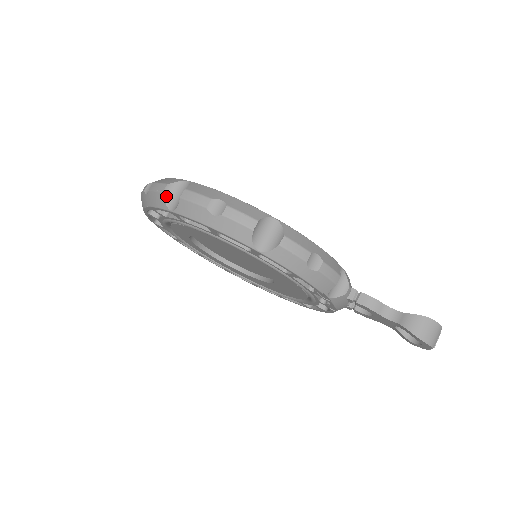
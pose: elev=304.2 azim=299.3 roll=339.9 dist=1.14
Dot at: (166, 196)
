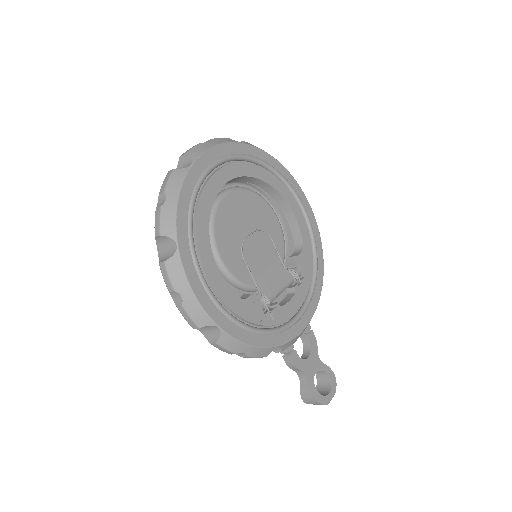
Dot at: (158, 240)
